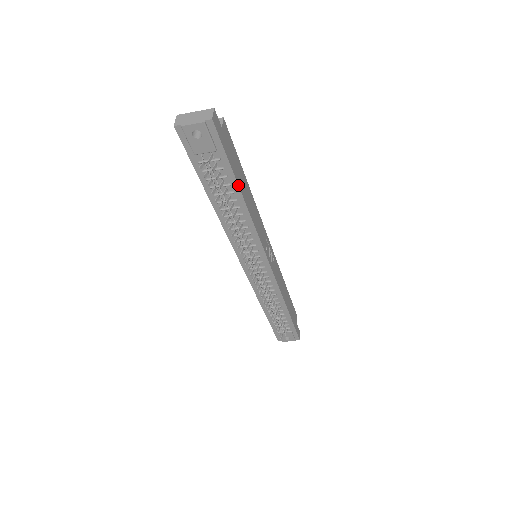
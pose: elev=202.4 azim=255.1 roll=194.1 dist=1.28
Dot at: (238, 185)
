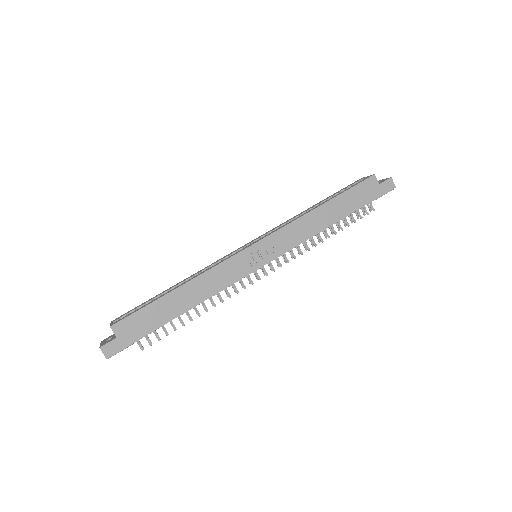
Dot at: occluded
